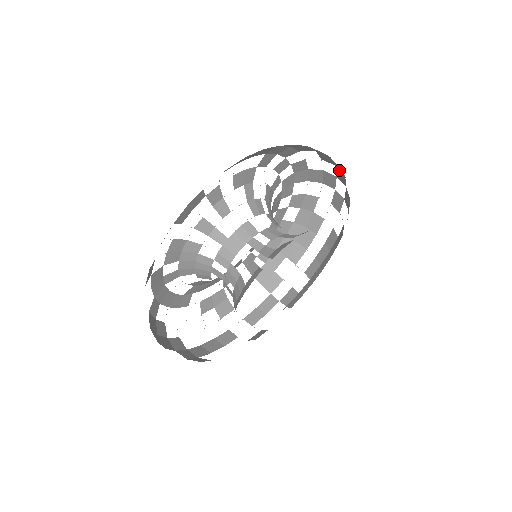
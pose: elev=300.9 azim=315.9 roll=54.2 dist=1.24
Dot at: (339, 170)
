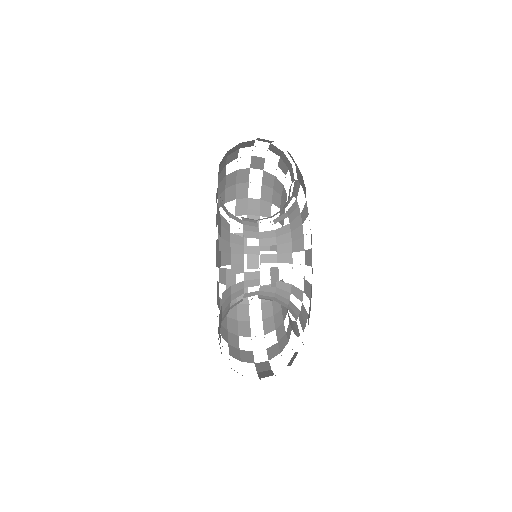
Dot at: (252, 216)
